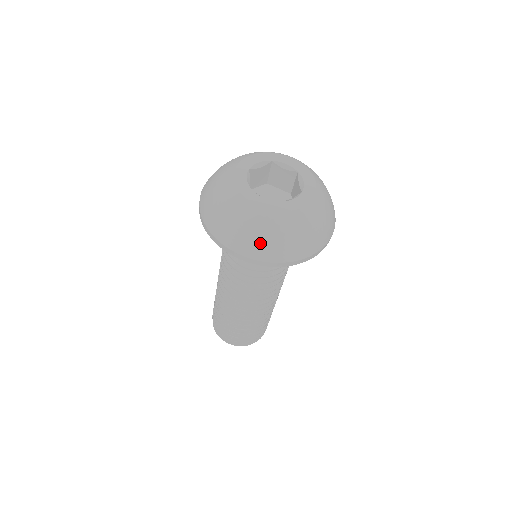
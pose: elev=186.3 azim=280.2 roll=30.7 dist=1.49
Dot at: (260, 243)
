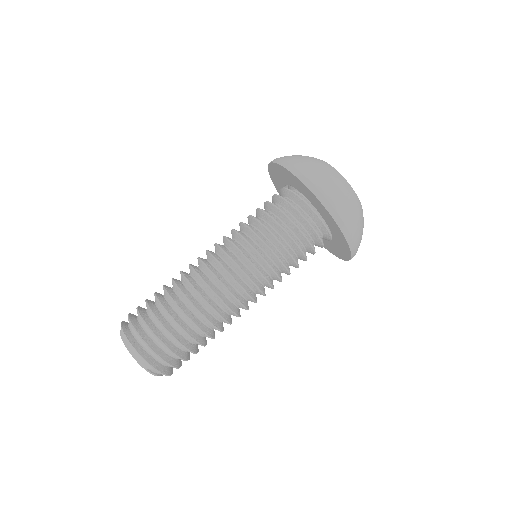
Dot at: (346, 202)
